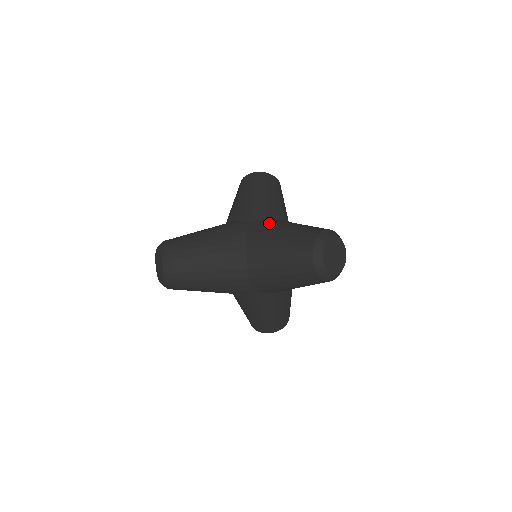
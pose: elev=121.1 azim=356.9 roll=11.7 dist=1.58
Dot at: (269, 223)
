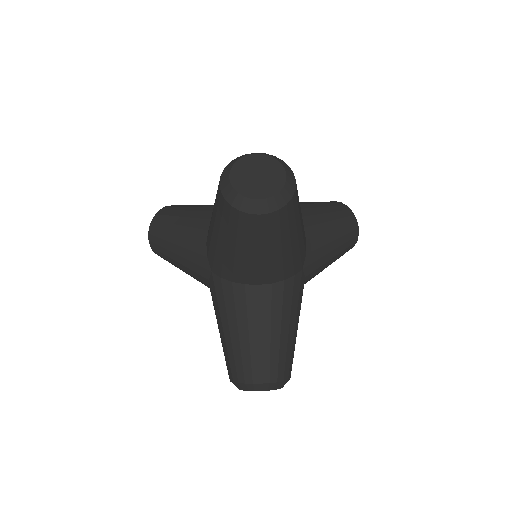
Dot at: occluded
